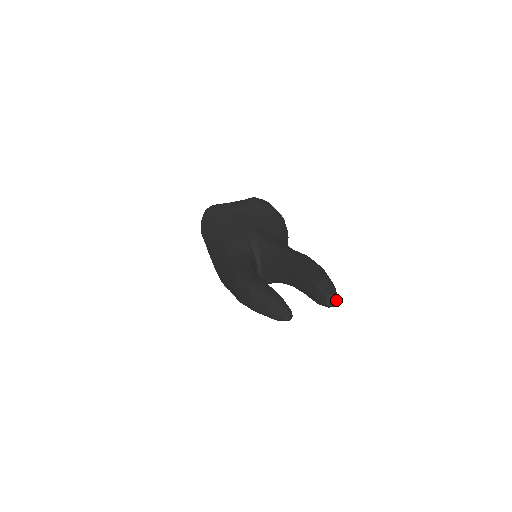
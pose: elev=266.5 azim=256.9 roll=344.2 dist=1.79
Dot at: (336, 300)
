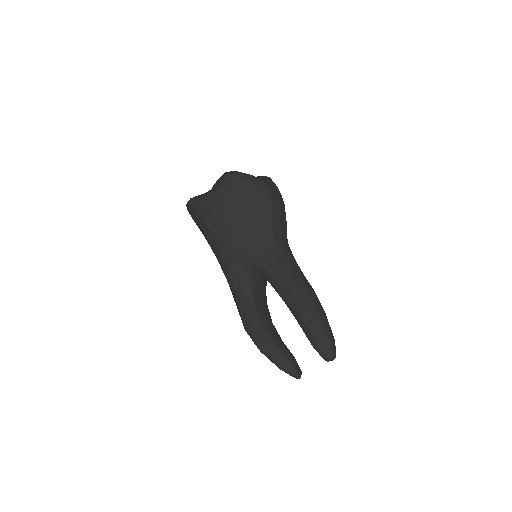
Dot at: (334, 357)
